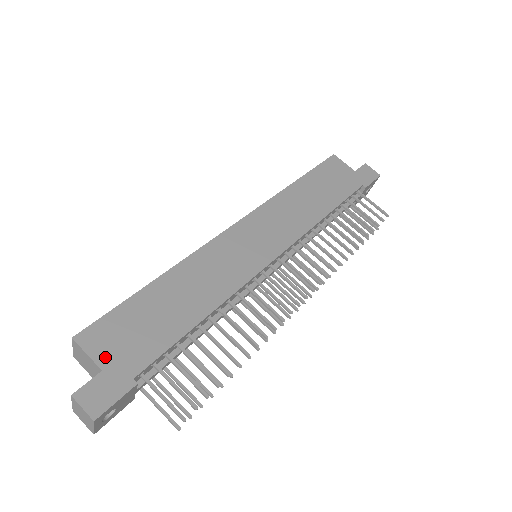
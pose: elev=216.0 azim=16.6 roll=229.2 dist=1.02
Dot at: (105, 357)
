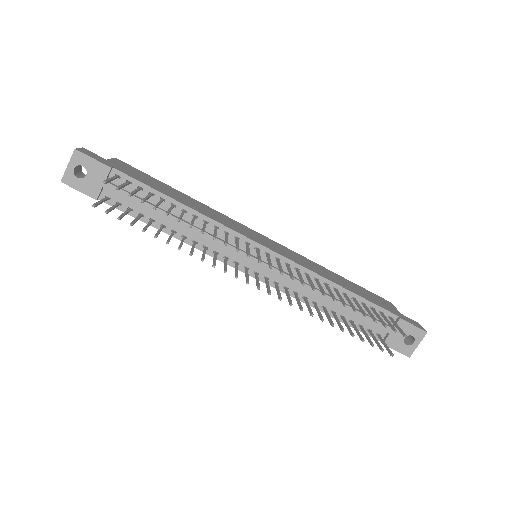
Dot at: (116, 163)
